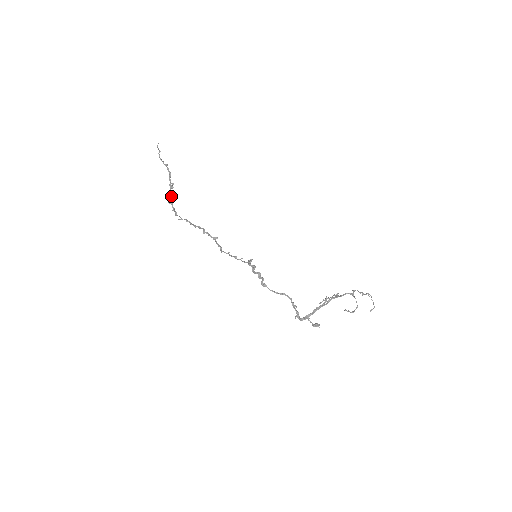
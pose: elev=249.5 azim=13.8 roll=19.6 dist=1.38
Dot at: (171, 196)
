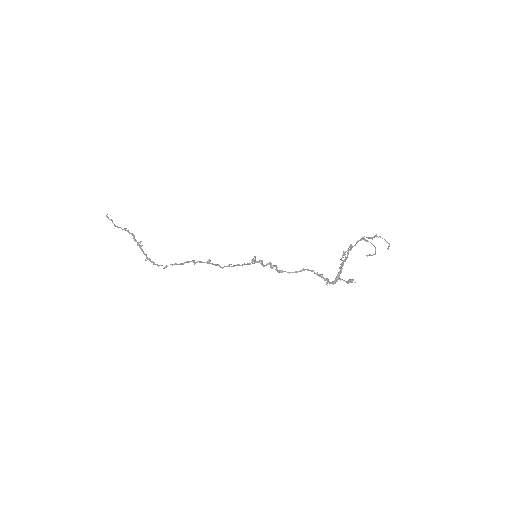
Dot at: (144, 254)
